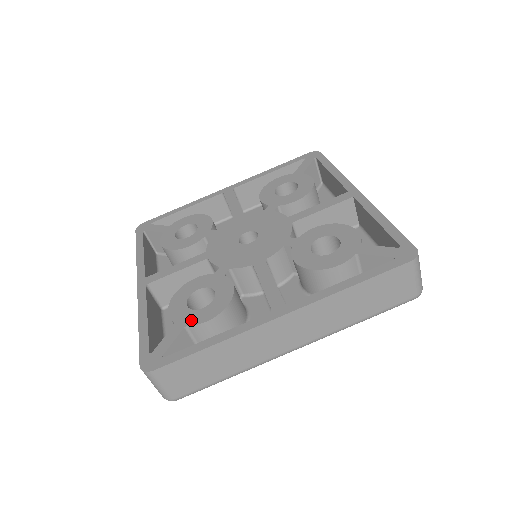
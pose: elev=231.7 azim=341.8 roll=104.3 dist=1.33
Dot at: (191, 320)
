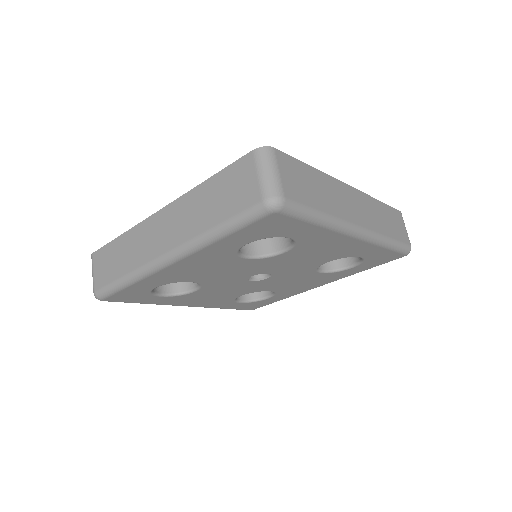
Dot at: occluded
